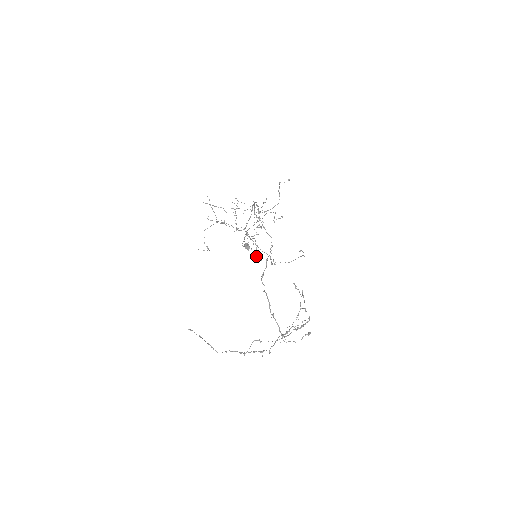
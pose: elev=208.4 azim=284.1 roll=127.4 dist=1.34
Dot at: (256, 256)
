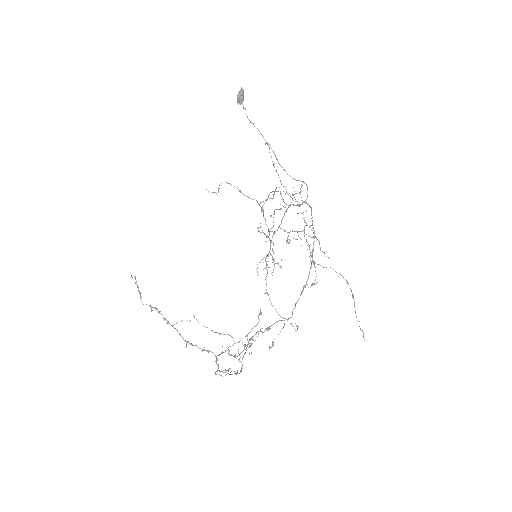
Dot at: occluded
